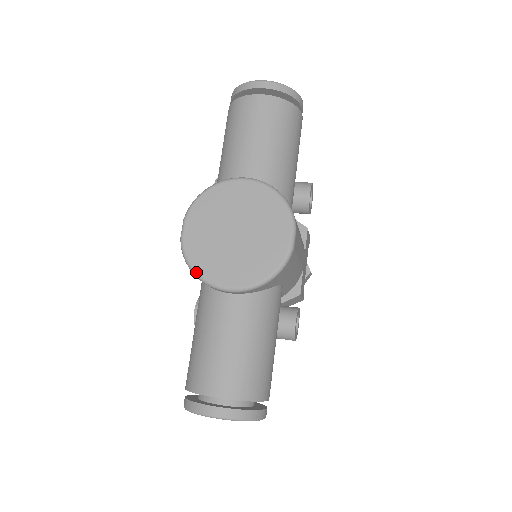
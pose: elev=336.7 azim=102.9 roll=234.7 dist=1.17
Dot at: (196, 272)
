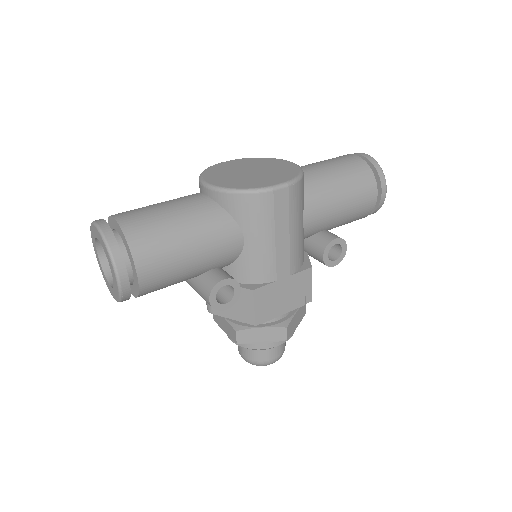
Dot at: (203, 172)
